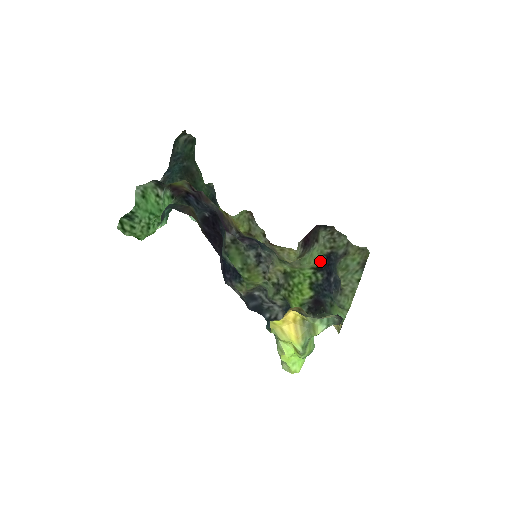
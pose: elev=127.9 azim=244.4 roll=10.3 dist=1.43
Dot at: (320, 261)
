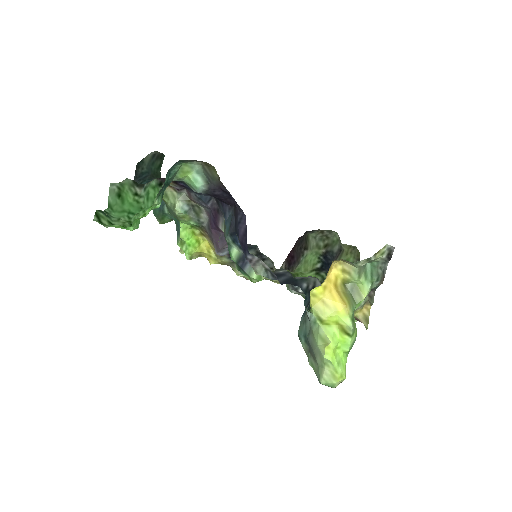
Dot at: (319, 262)
